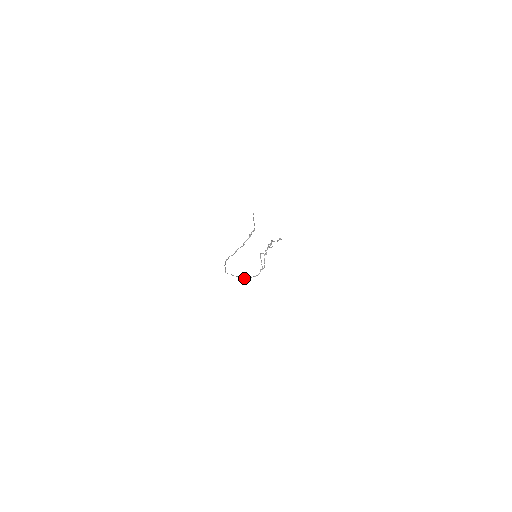
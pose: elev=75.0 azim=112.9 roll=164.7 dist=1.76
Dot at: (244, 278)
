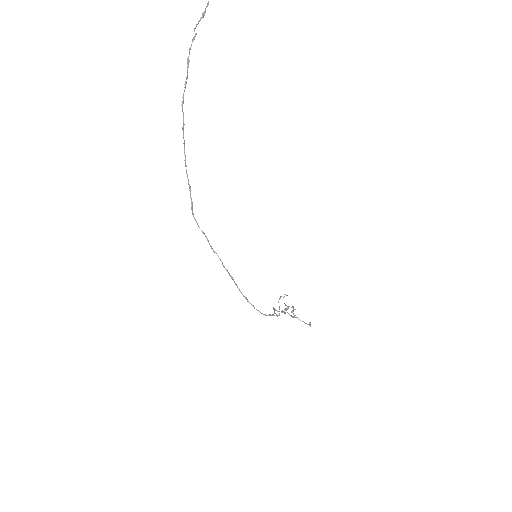
Dot at: (237, 287)
